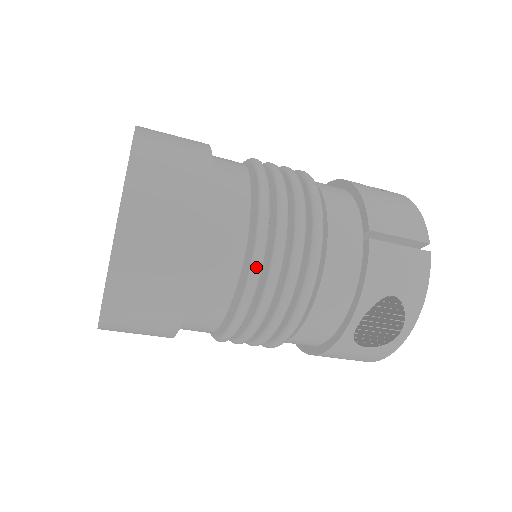
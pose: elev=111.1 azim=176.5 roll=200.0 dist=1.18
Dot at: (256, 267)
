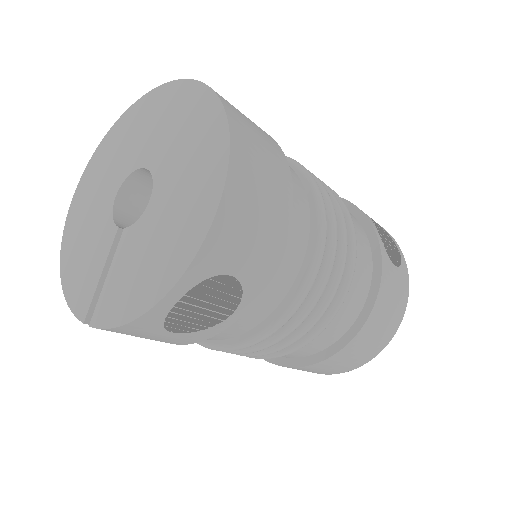
Dot at: (300, 164)
